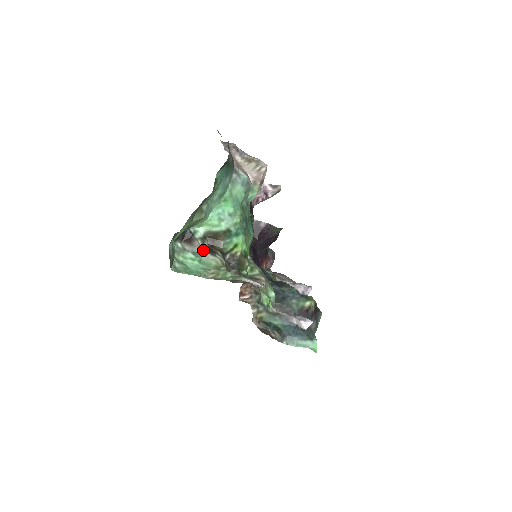
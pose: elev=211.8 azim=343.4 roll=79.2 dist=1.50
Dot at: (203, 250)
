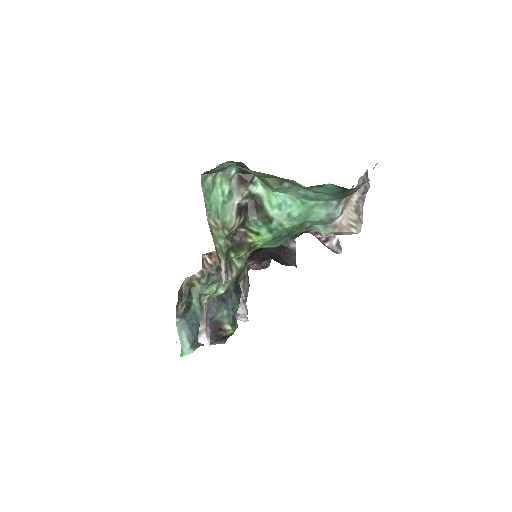
Dot at: (238, 200)
